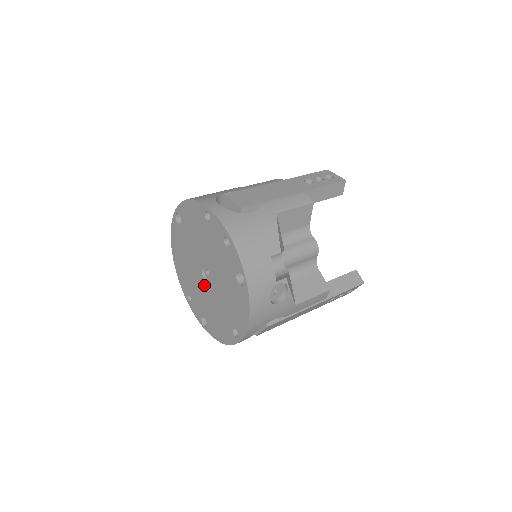
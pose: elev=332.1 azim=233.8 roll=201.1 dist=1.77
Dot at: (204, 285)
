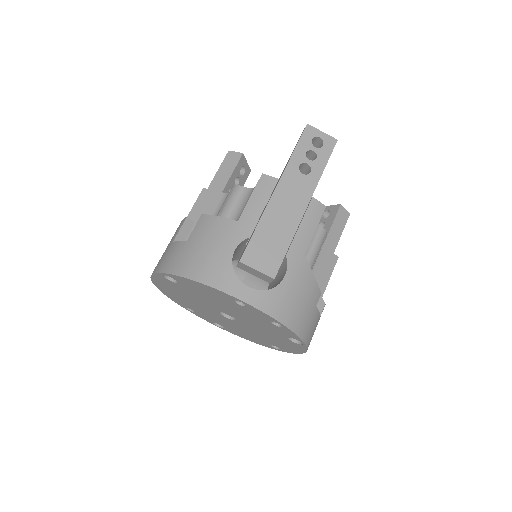
Dot at: (223, 318)
